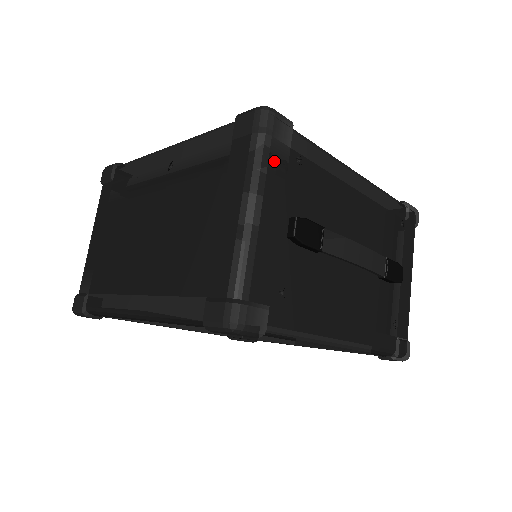
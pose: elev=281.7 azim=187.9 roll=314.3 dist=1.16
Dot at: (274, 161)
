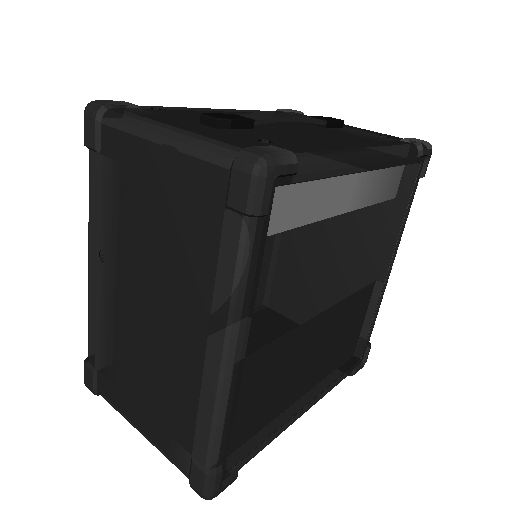
Dot at: (137, 113)
